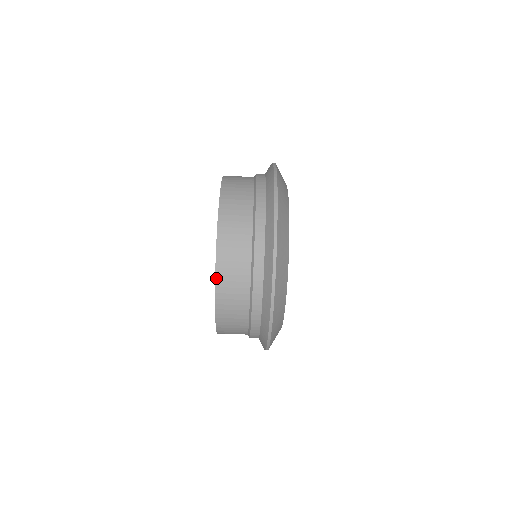
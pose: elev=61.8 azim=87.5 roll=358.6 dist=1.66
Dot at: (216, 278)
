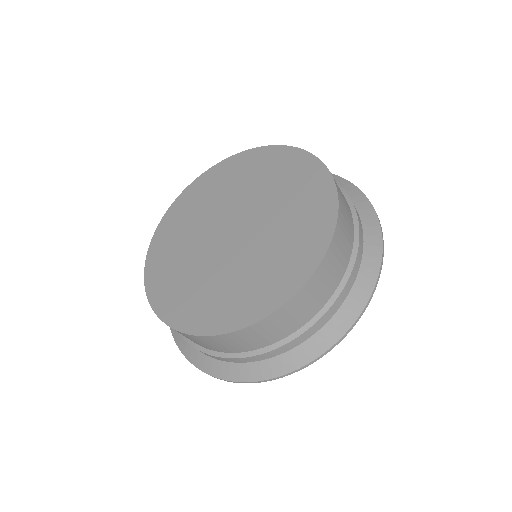
Dot at: (198, 336)
